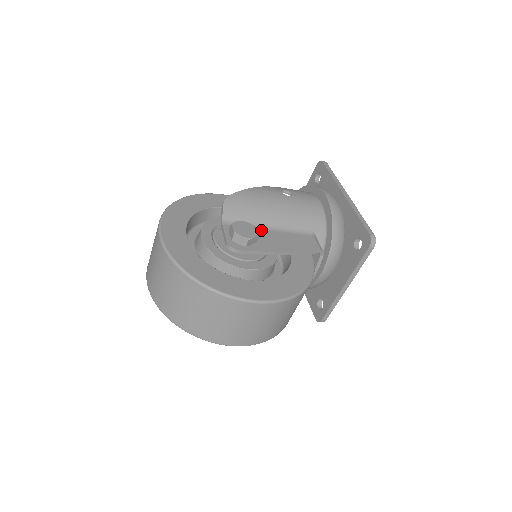
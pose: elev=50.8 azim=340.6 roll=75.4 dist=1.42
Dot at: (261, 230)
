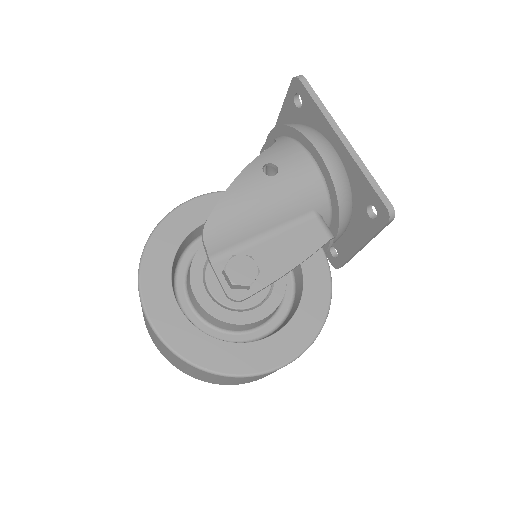
Dot at: (257, 246)
